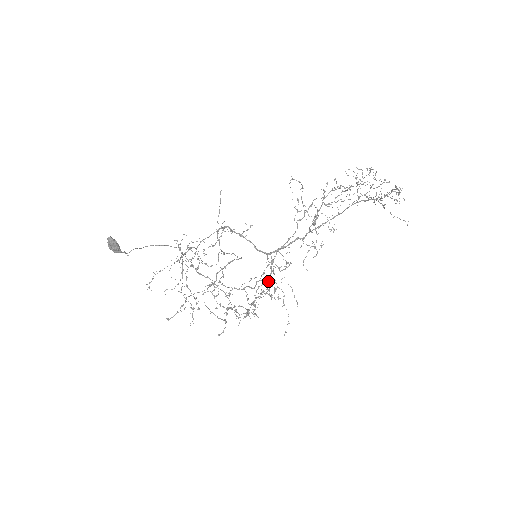
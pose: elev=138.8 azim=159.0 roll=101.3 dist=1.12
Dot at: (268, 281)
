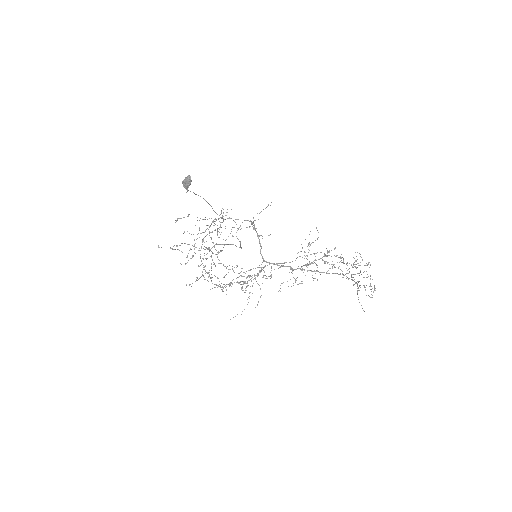
Dot at: occluded
